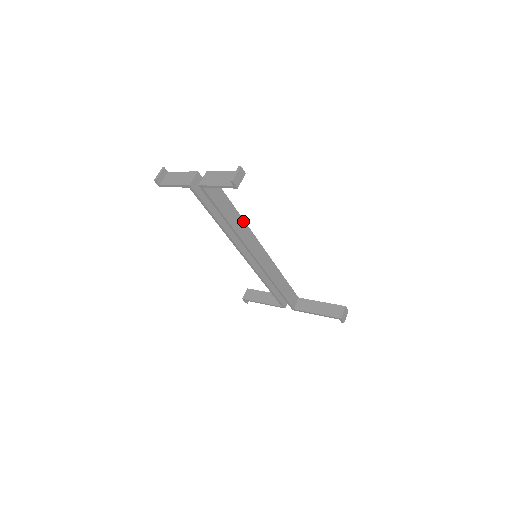
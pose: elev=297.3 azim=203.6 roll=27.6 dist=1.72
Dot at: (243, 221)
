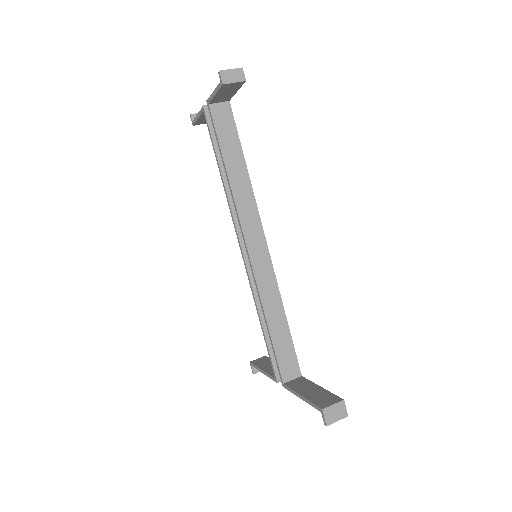
Dot at: (250, 187)
